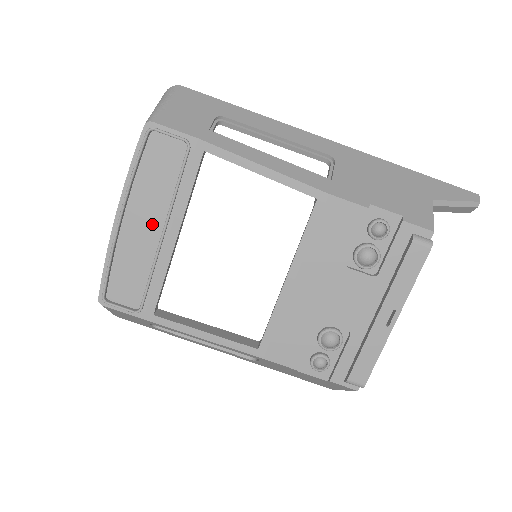
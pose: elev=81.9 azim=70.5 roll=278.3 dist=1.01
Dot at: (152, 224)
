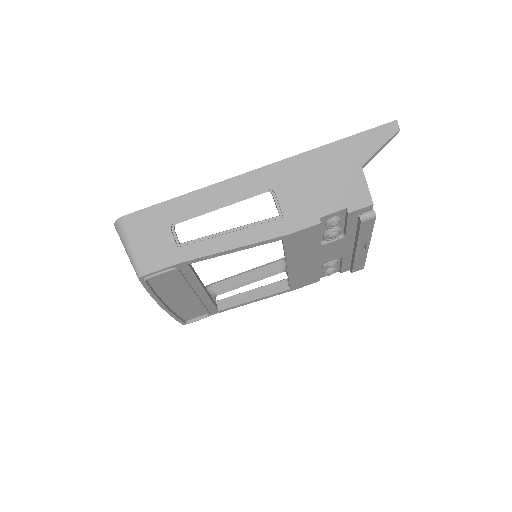
Dot at: (184, 295)
